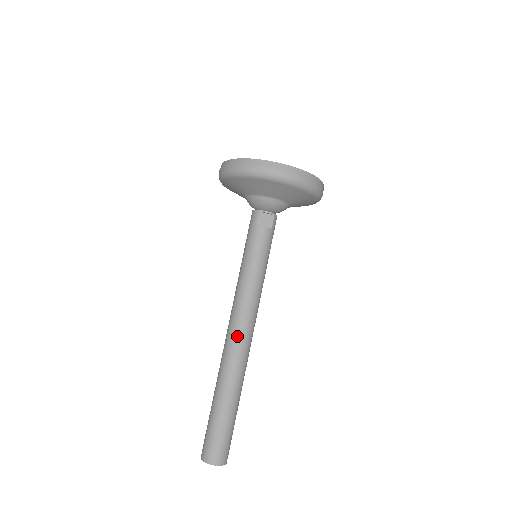
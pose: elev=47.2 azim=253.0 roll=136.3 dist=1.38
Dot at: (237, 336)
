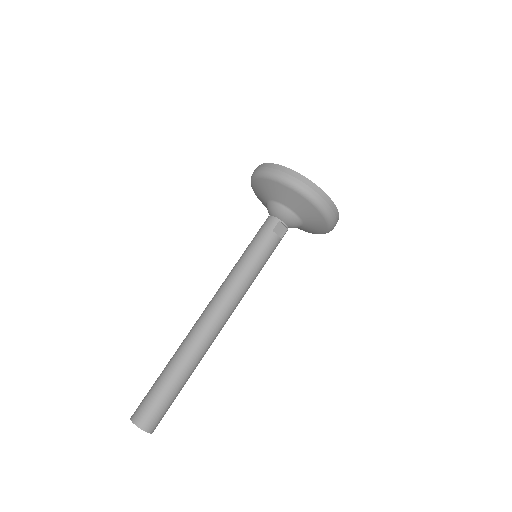
Dot at: (216, 321)
